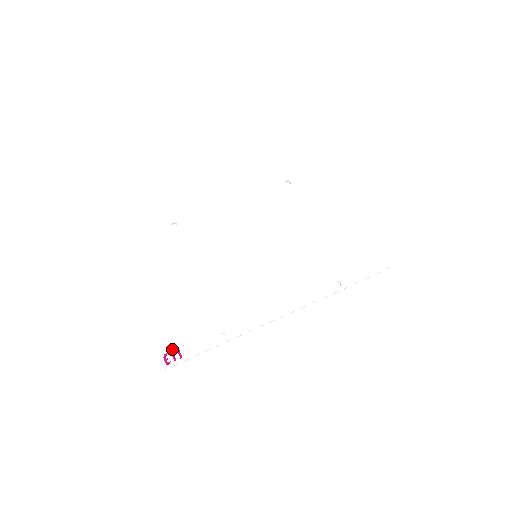
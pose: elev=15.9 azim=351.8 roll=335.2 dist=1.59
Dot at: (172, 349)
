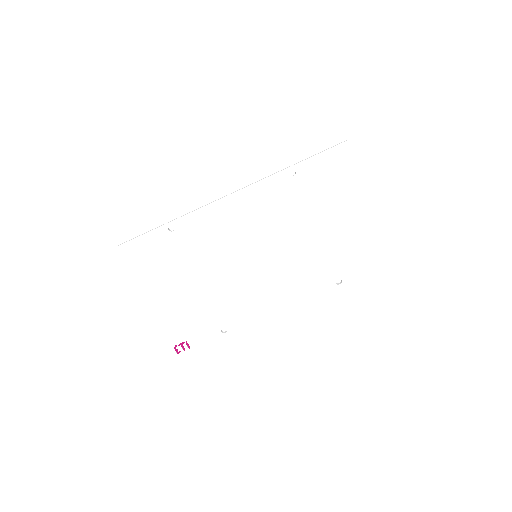
Dot at: (181, 342)
